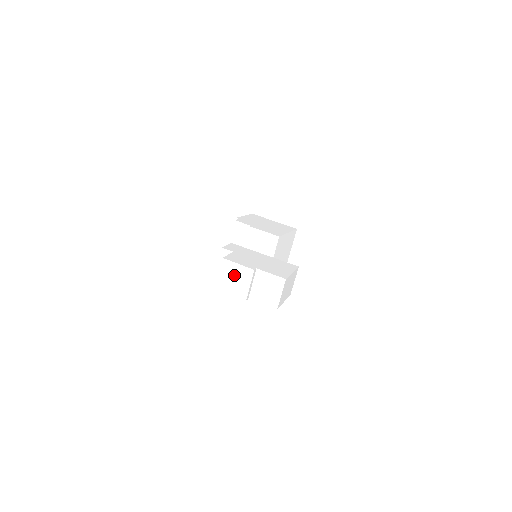
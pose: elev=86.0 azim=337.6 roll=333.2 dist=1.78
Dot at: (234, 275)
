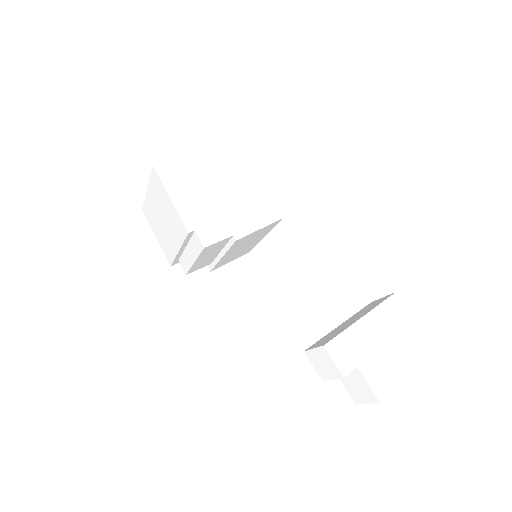
Dot at: occluded
